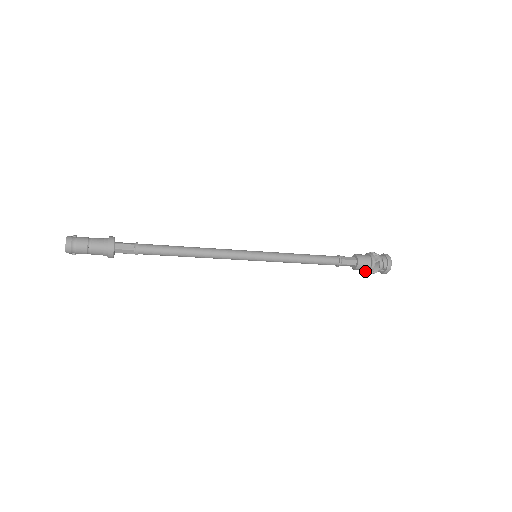
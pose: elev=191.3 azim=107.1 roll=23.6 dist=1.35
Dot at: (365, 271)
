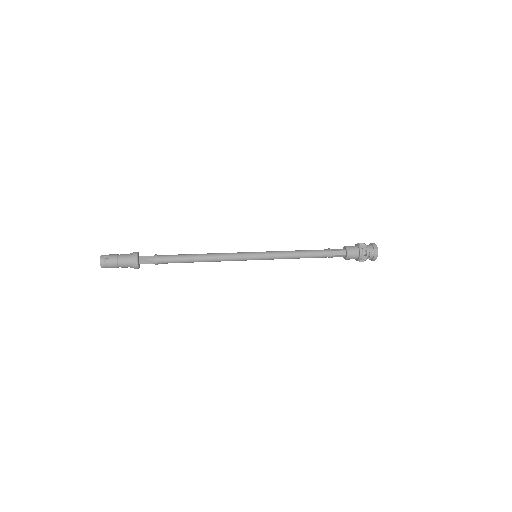
Dot at: occluded
